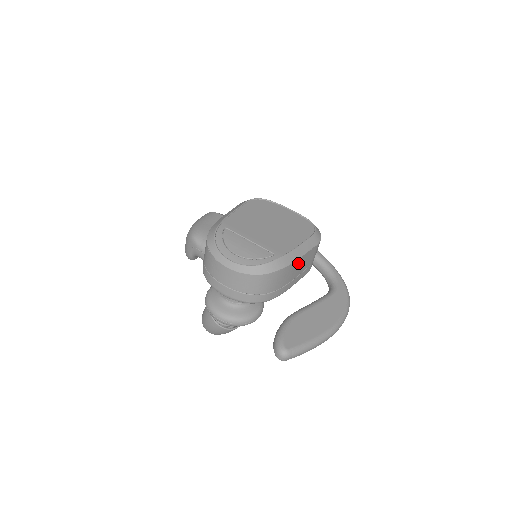
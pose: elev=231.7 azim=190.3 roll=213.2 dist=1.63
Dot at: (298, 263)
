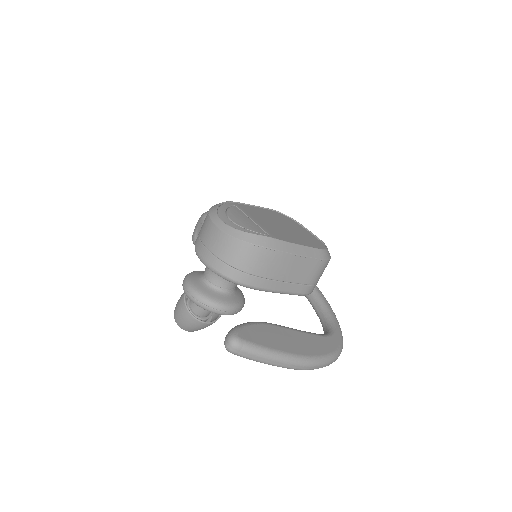
Dot at: (291, 261)
